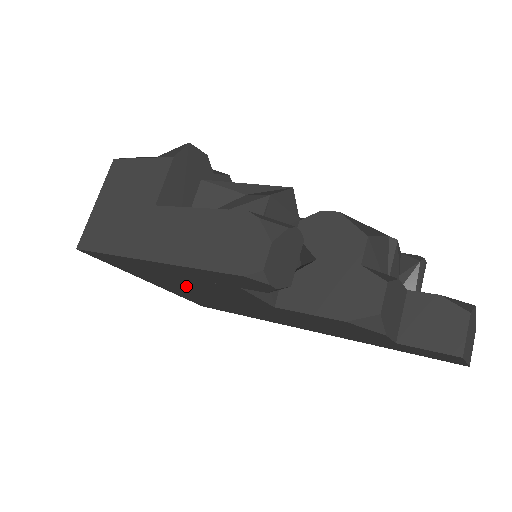
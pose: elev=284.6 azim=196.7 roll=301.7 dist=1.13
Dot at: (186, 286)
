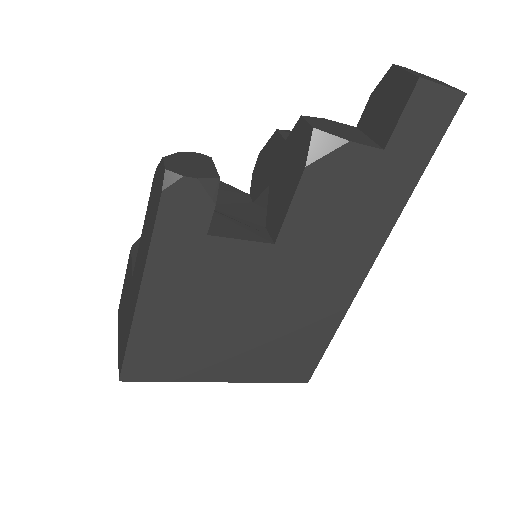
Dot at: (222, 327)
